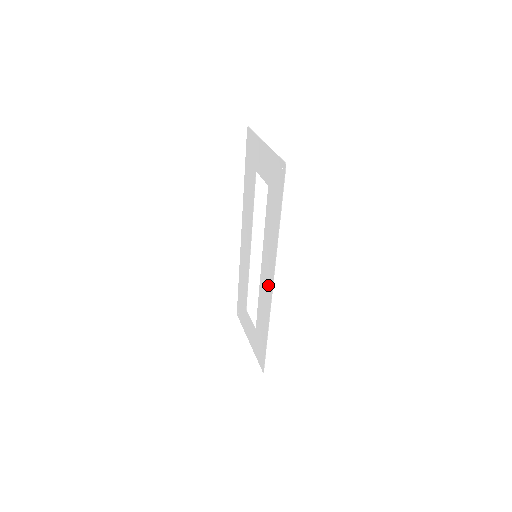
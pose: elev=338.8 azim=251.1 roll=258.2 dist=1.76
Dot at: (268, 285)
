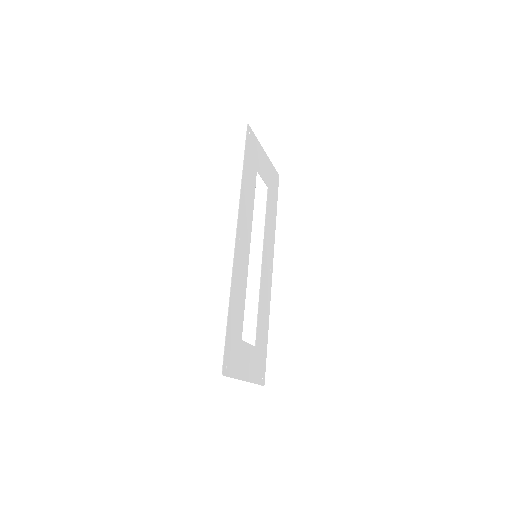
Dot at: (239, 249)
